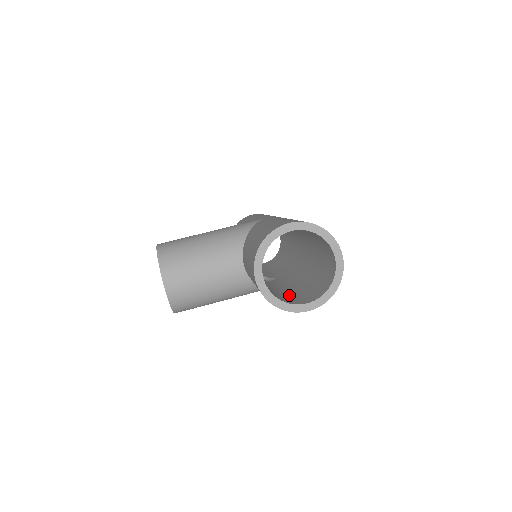
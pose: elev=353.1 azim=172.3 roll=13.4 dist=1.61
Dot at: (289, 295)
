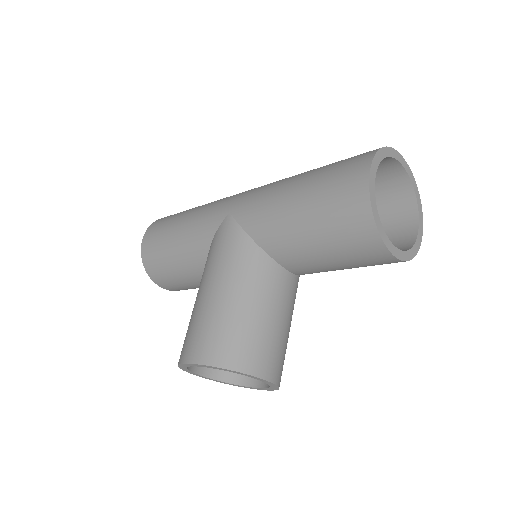
Dot at: occluded
